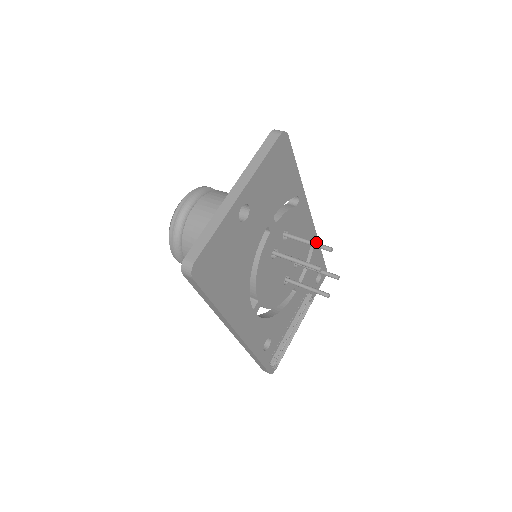
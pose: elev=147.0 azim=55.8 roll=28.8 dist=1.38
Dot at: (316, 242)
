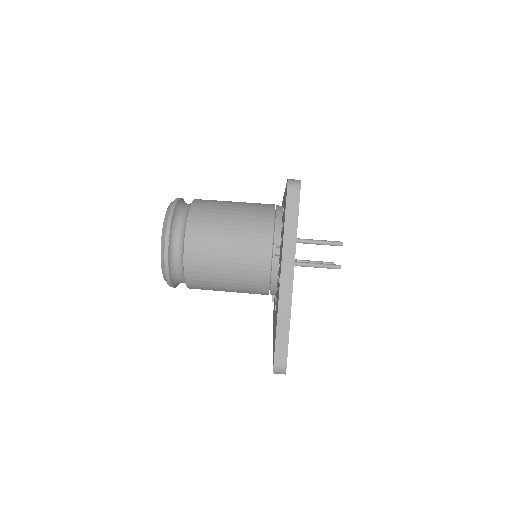
Dot at: (325, 241)
